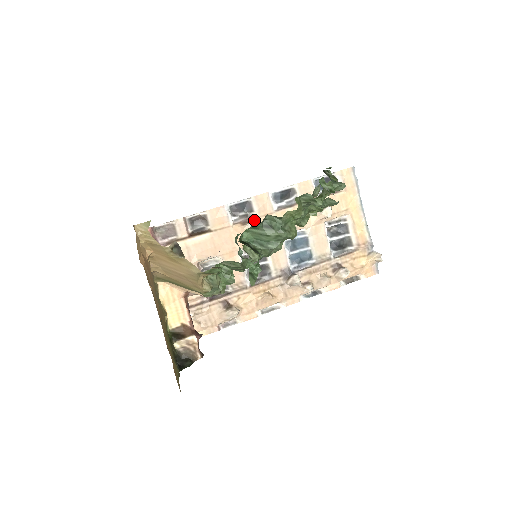
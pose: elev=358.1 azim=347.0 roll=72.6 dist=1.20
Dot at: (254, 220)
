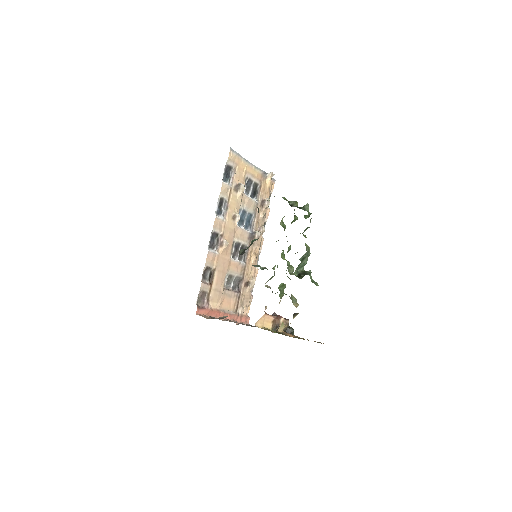
Dot at: (223, 237)
